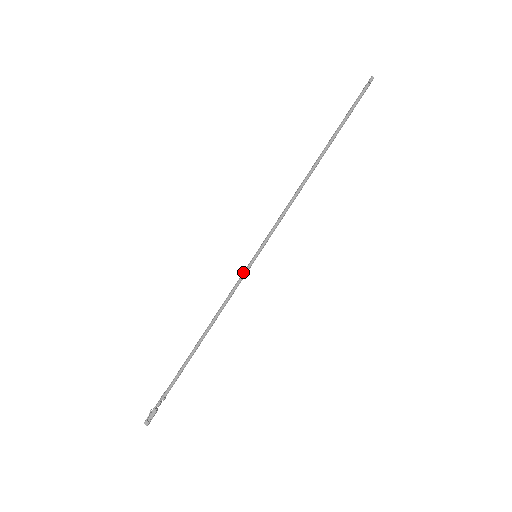
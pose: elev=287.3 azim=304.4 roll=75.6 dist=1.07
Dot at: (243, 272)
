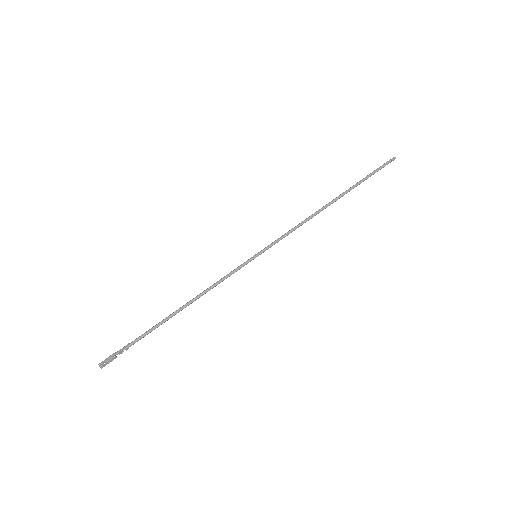
Dot at: (240, 265)
